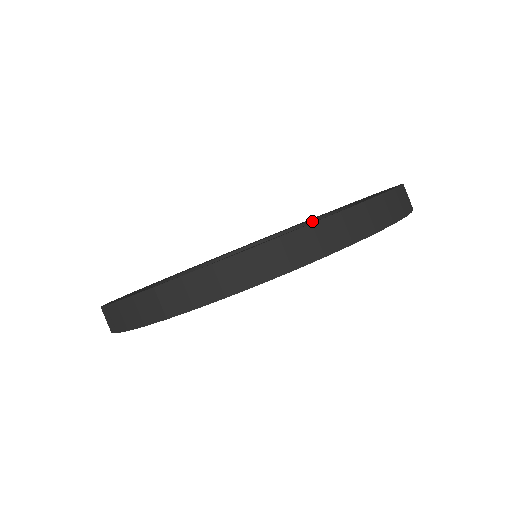
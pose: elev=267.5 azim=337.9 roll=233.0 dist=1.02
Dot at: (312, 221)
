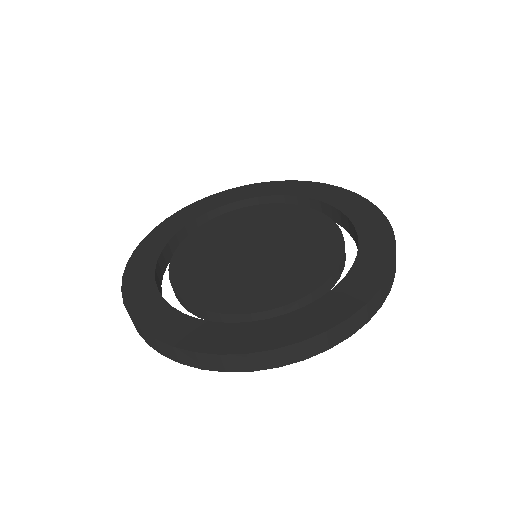
Dot at: (291, 197)
